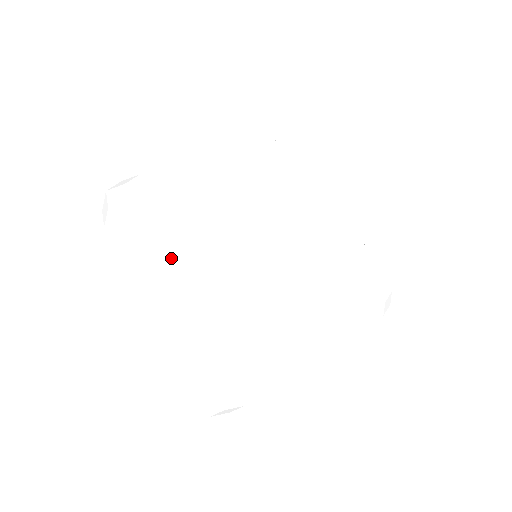
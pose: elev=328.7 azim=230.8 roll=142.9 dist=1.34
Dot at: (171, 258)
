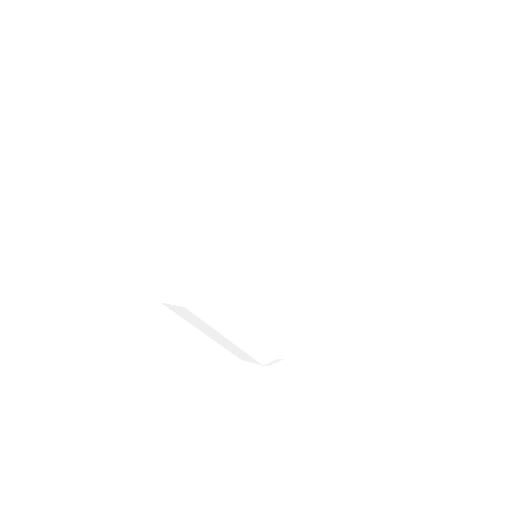
Dot at: (243, 321)
